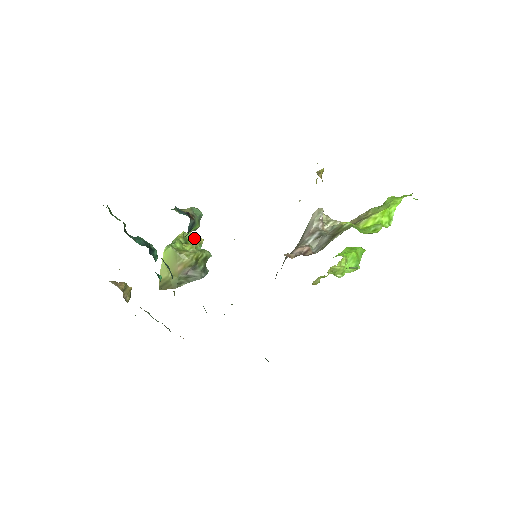
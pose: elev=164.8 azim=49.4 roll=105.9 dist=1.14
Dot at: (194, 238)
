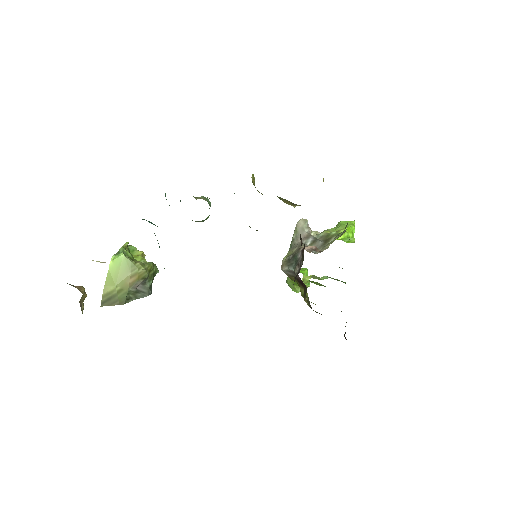
Dot at: (137, 251)
